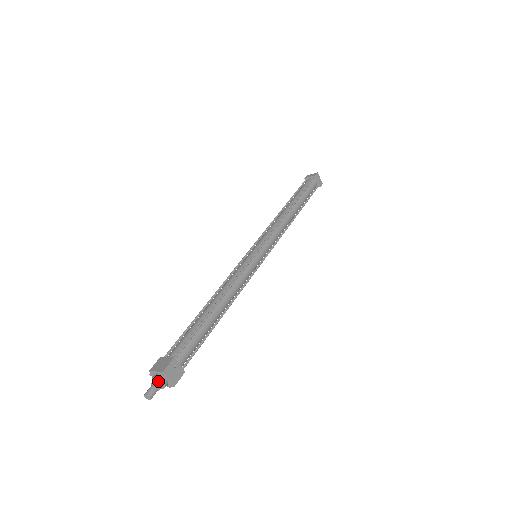
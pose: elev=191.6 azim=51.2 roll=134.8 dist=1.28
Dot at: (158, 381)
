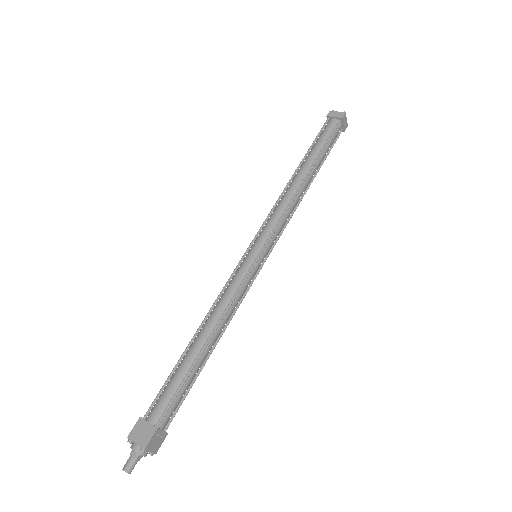
Dot at: (138, 454)
